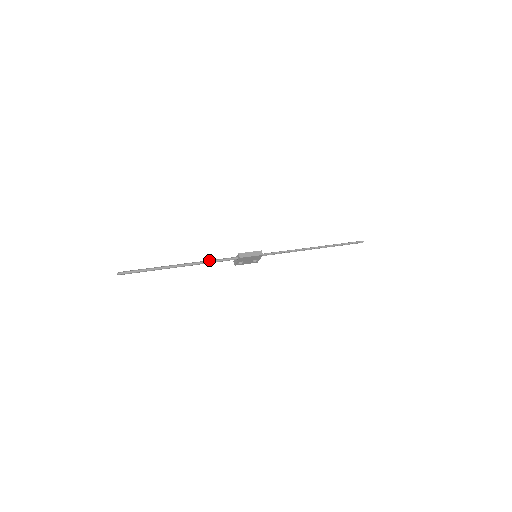
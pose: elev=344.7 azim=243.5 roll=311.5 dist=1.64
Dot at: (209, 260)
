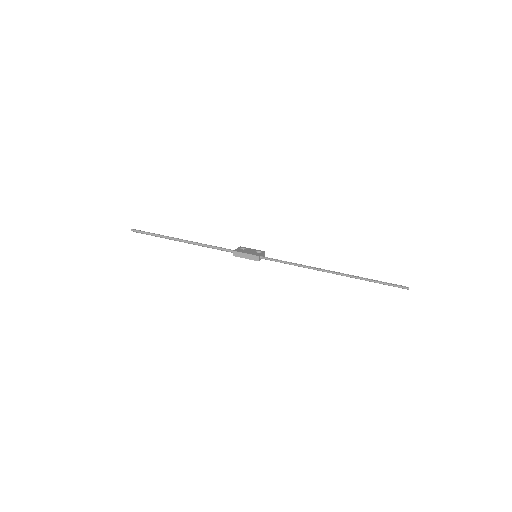
Dot at: (206, 245)
